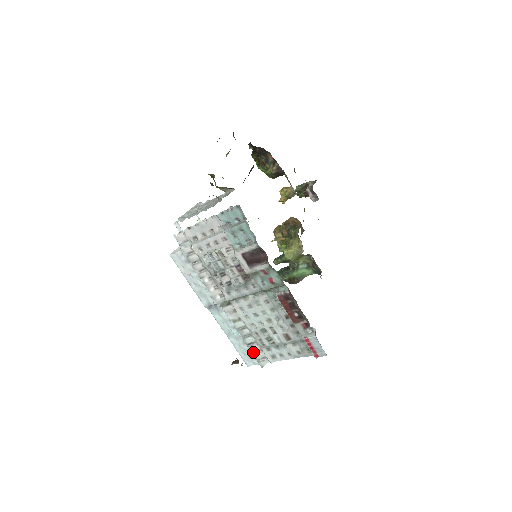
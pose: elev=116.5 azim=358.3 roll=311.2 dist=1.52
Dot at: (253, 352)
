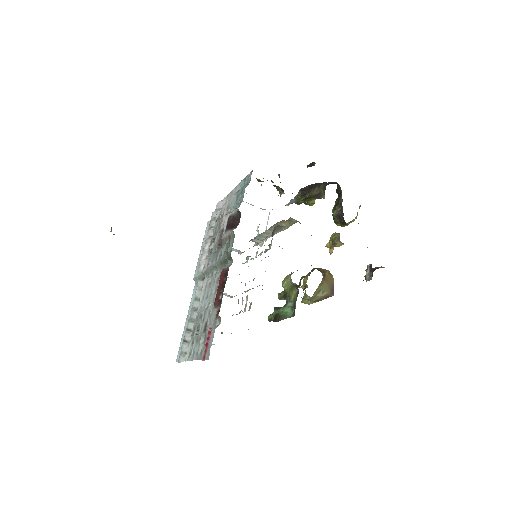
Dot at: (184, 340)
